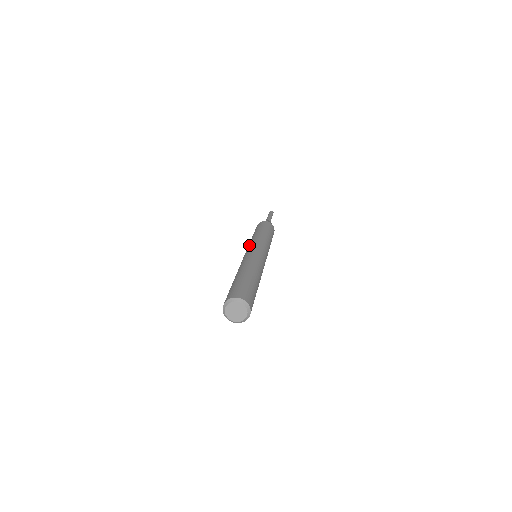
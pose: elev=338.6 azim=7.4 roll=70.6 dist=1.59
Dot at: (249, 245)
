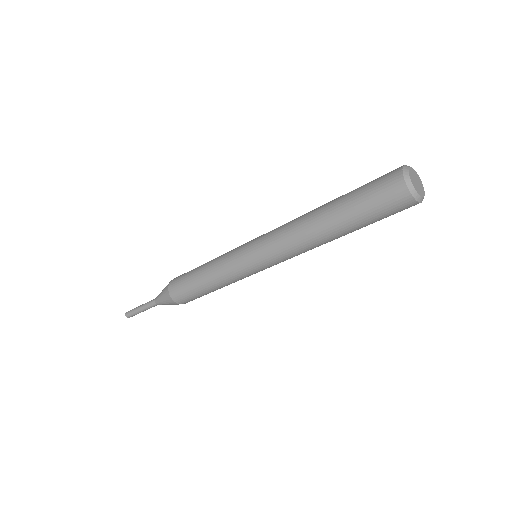
Dot at: (235, 255)
